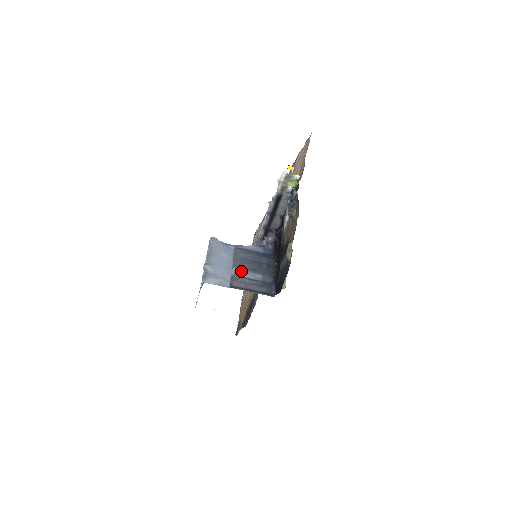
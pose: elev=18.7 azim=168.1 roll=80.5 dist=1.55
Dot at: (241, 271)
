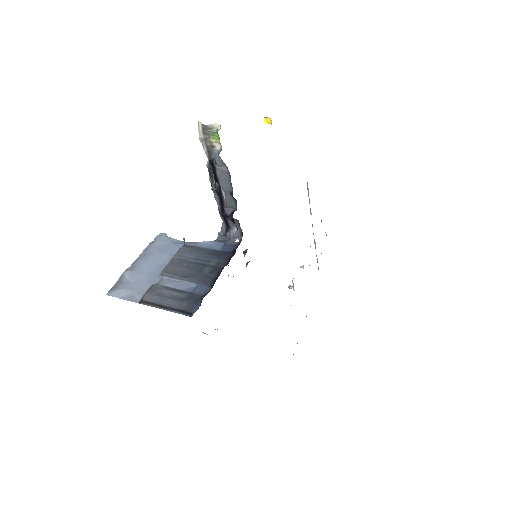
Dot at: (170, 278)
